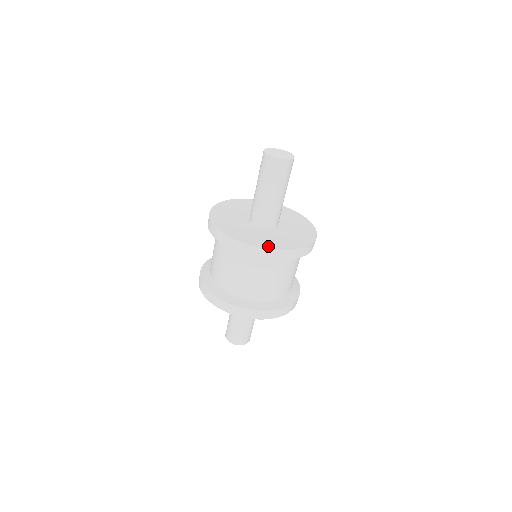
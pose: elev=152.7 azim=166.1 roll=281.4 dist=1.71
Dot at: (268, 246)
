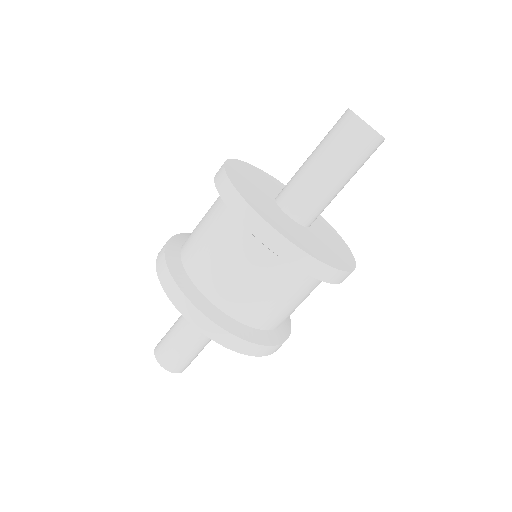
Dot at: (342, 265)
